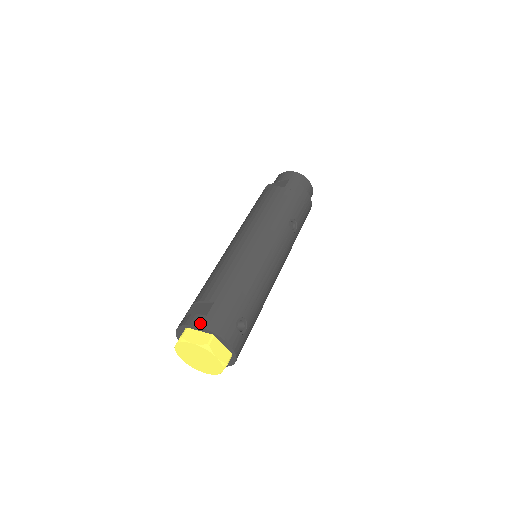
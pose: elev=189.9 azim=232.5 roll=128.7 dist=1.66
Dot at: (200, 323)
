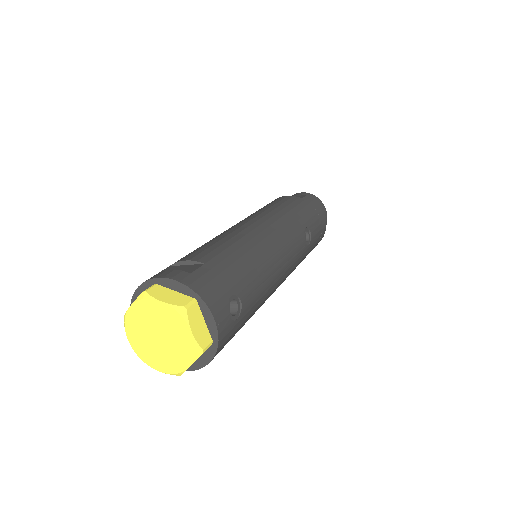
Dot at: (180, 278)
